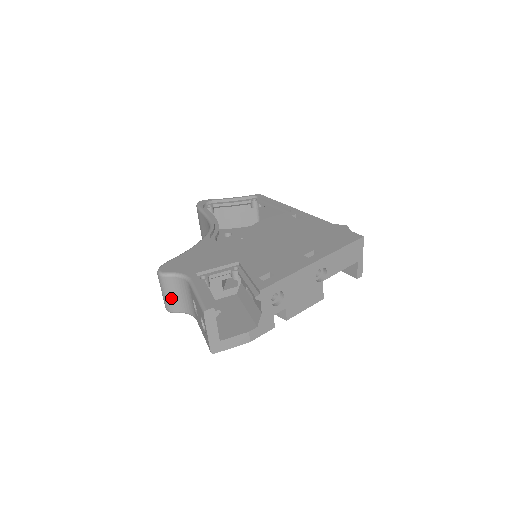
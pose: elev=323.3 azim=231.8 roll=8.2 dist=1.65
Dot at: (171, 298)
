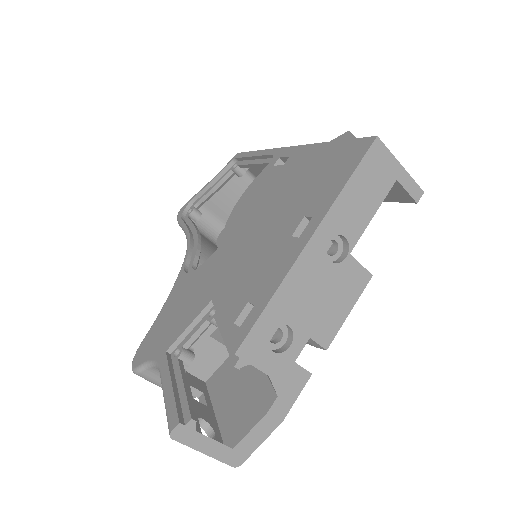
Dot at: occluded
